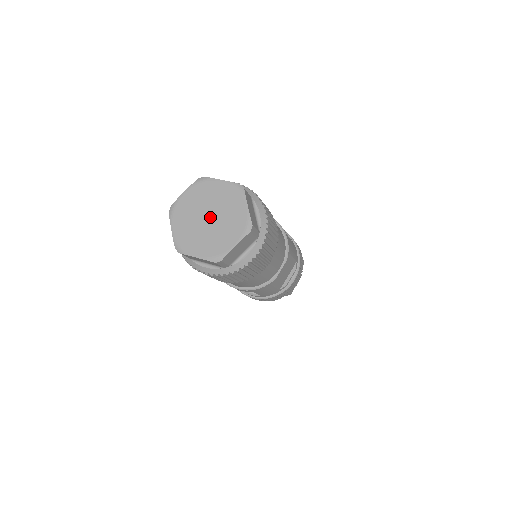
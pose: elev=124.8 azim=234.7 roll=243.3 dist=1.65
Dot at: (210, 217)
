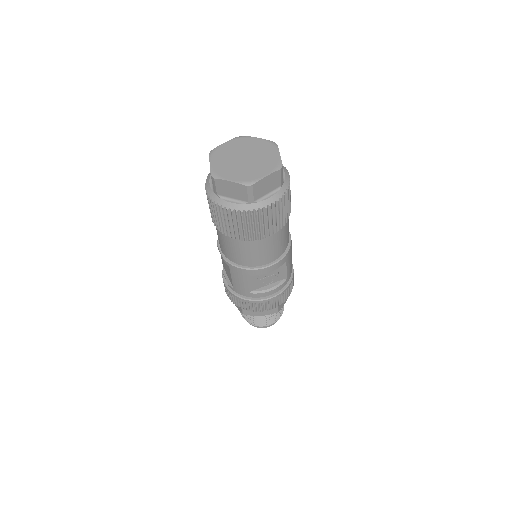
Dot at: (245, 157)
